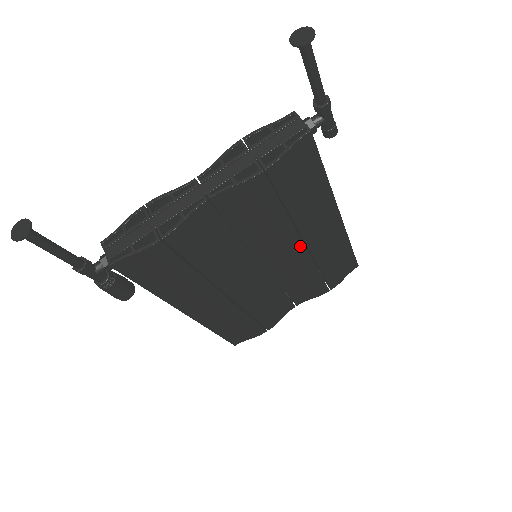
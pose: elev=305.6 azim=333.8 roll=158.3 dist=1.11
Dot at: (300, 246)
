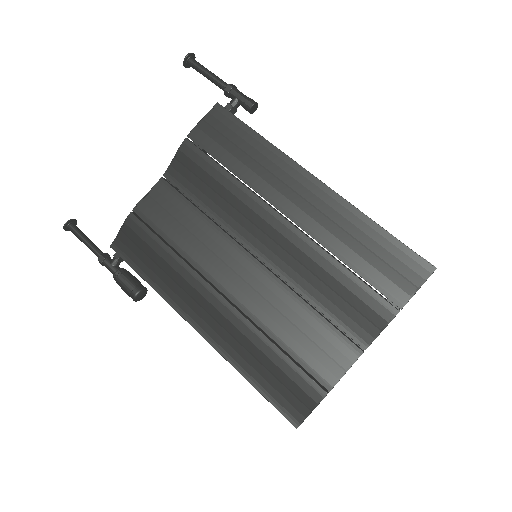
Dot at: (277, 218)
